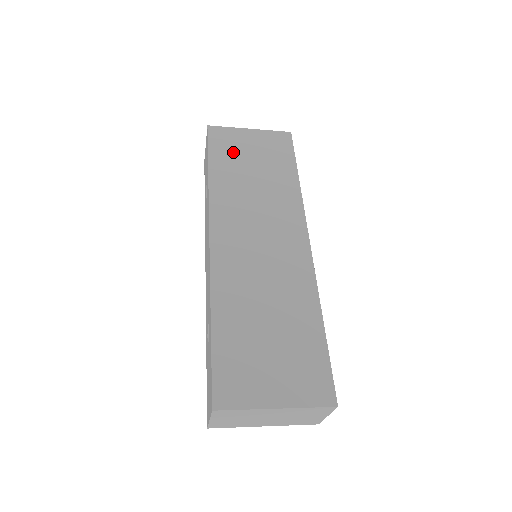
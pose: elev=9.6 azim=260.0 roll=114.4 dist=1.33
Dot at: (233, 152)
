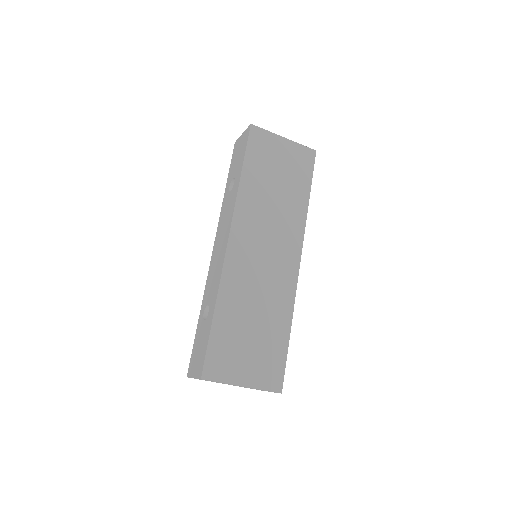
Dot at: (265, 159)
